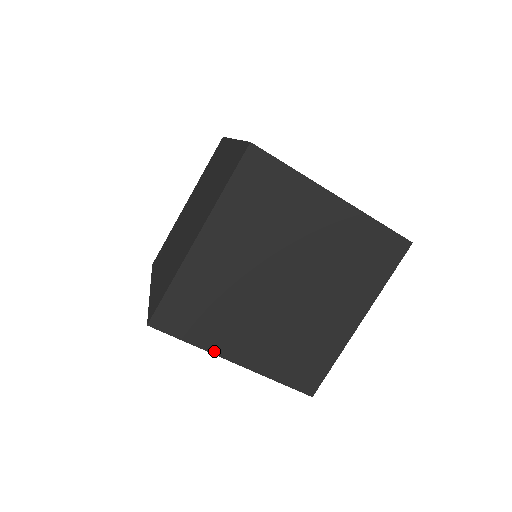
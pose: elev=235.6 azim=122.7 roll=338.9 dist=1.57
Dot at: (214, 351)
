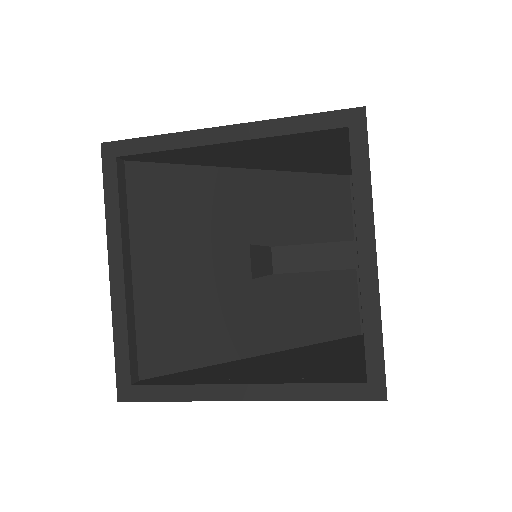
Dot at: occluded
